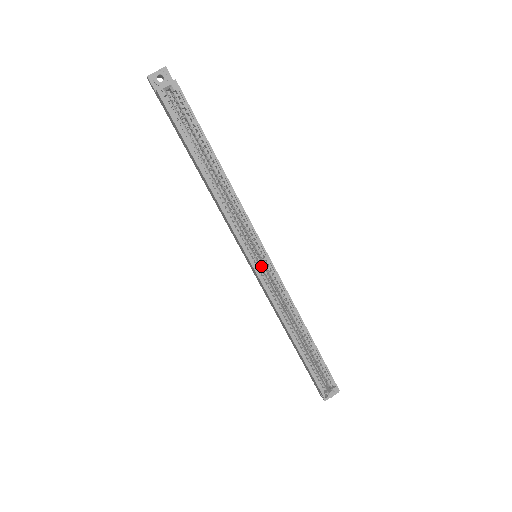
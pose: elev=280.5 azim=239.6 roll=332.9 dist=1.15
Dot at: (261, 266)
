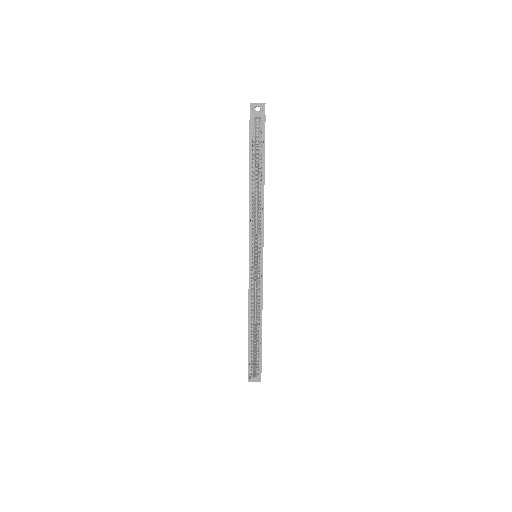
Dot at: (255, 264)
